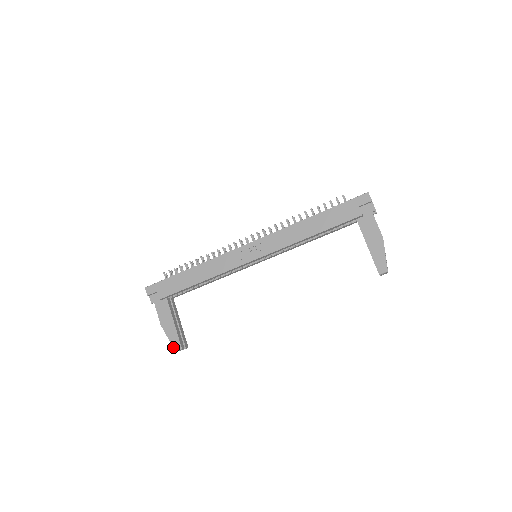
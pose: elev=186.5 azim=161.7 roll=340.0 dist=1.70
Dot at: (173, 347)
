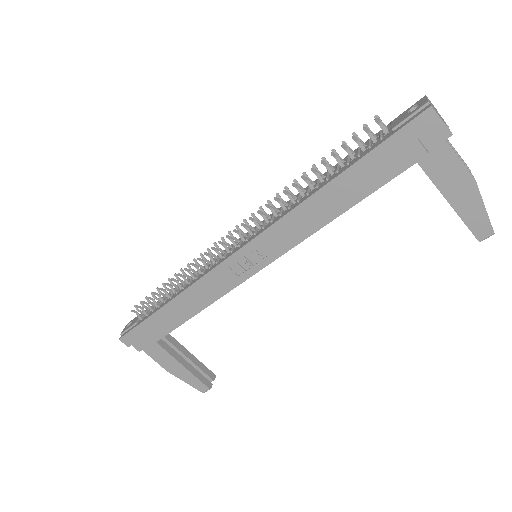
Dot at: (198, 390)
